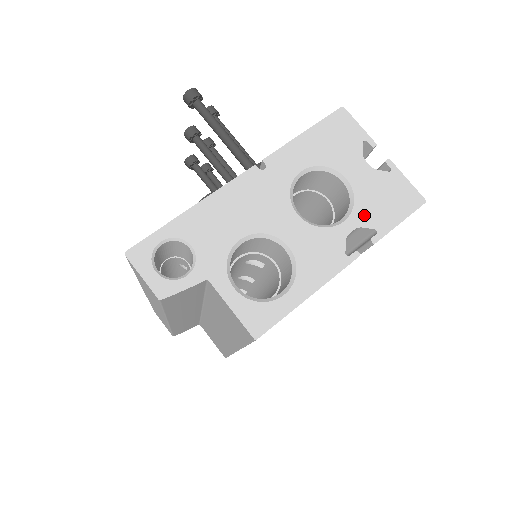
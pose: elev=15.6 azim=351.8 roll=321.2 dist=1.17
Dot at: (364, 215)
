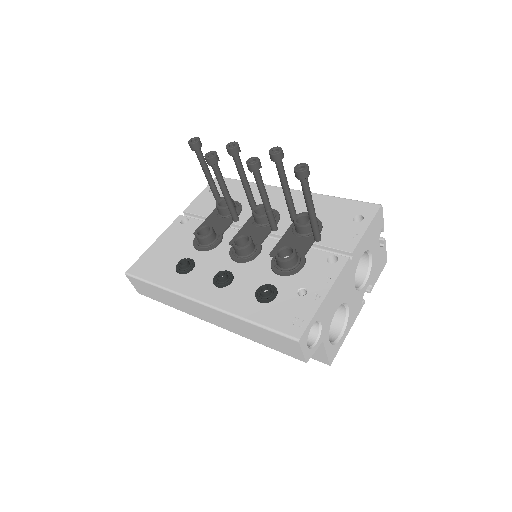
Dot at: (371, 277)
